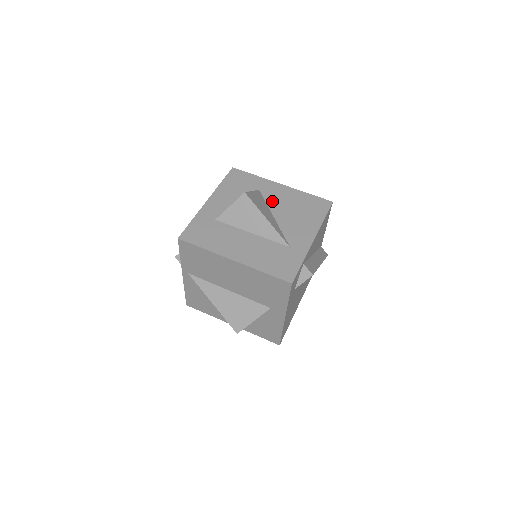
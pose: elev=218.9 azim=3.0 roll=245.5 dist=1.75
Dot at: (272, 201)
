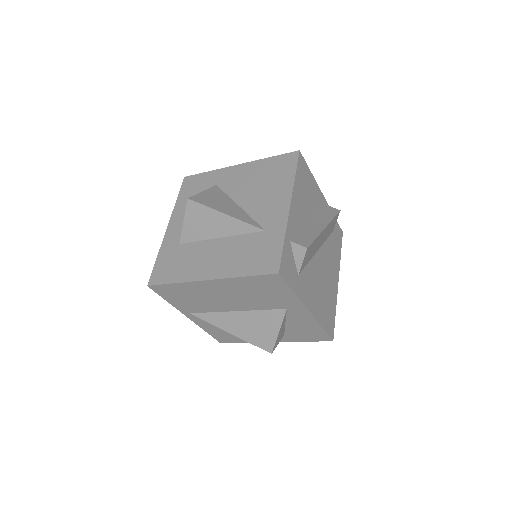
Dot at: (233, 189)
